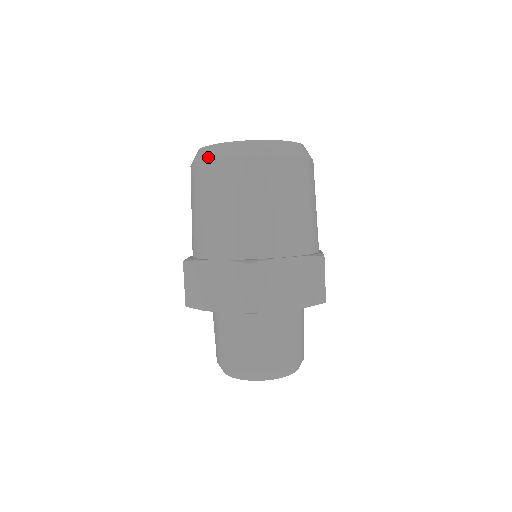
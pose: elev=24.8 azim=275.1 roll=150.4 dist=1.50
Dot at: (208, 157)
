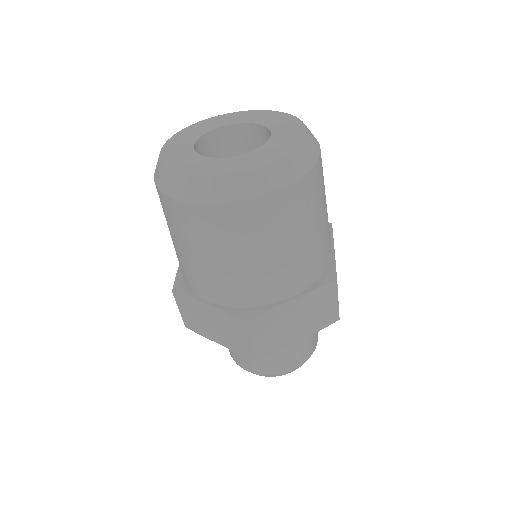
Dot at: (174, 194)
